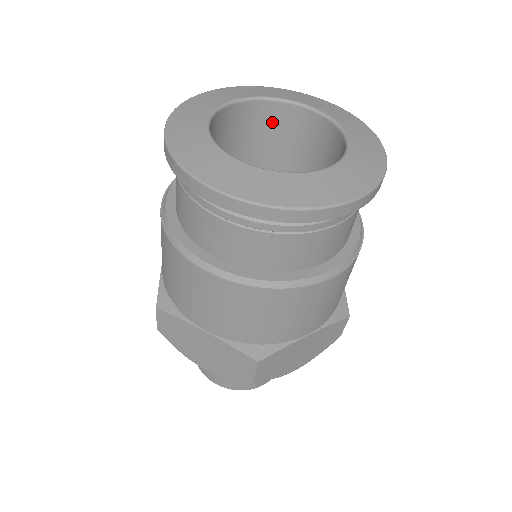
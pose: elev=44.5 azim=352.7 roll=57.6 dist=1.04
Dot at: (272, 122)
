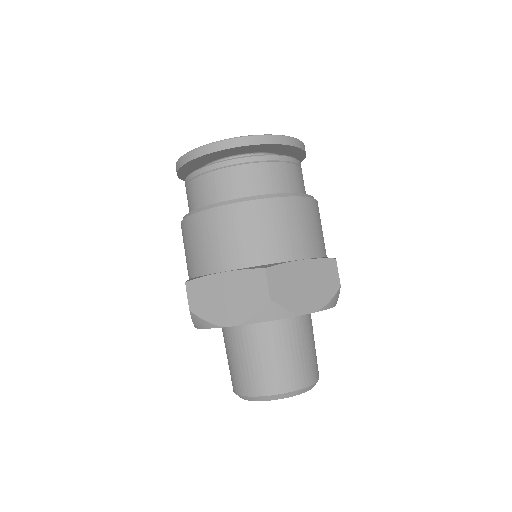
Dot at: occluded
